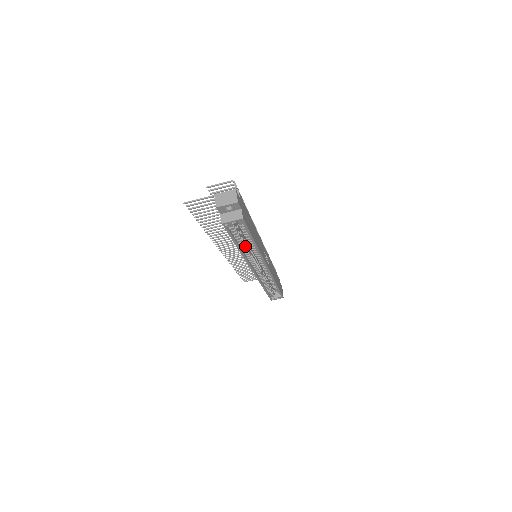
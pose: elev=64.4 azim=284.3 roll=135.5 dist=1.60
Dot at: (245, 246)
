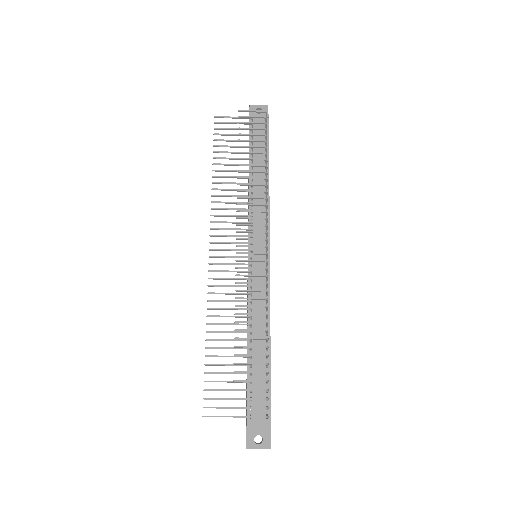
Dot at: occluded
